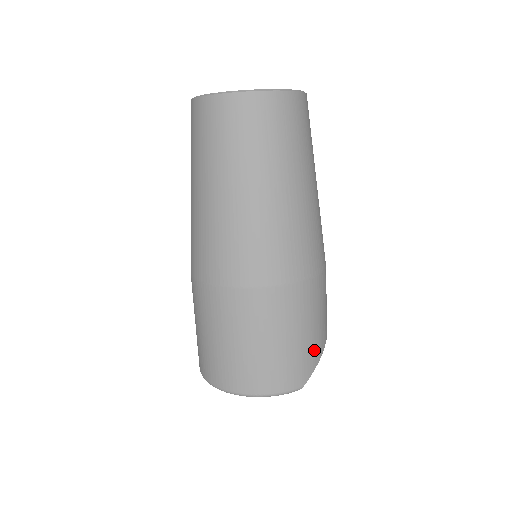
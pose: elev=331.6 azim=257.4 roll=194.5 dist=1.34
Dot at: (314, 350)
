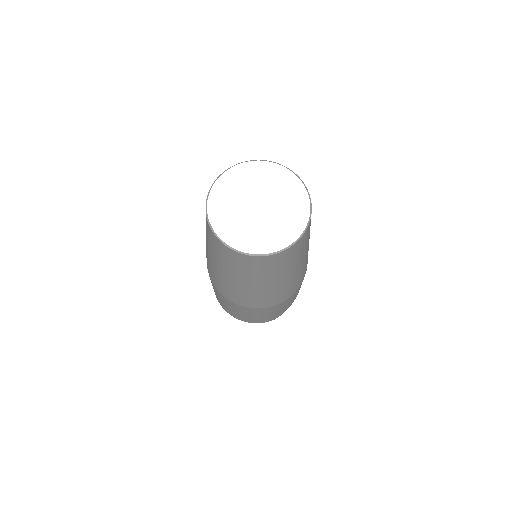
Dot at: (284, 310)
